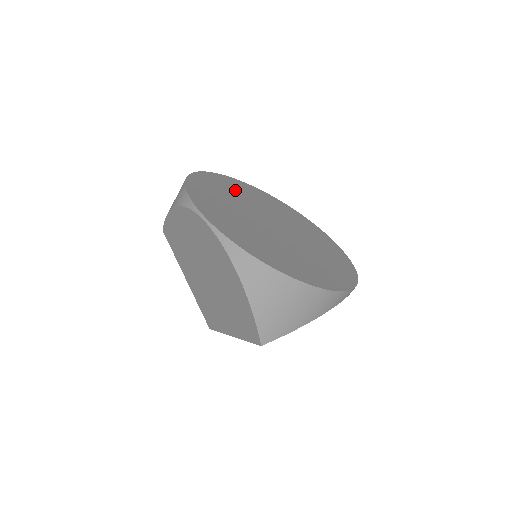
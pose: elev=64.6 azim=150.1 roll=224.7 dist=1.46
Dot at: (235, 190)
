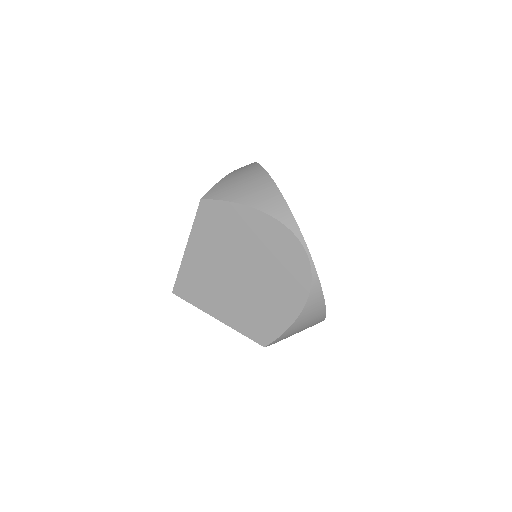
Dot at: occluded
